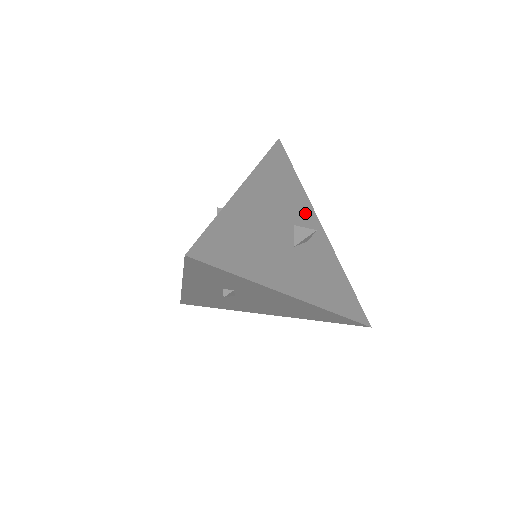
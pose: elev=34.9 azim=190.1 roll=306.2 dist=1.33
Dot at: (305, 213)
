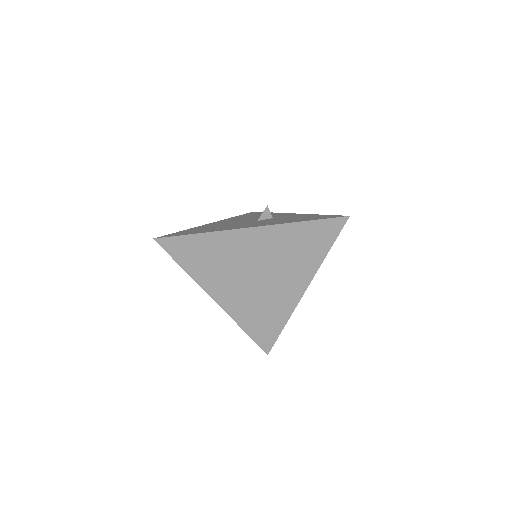
Dot at: (273, 215)
